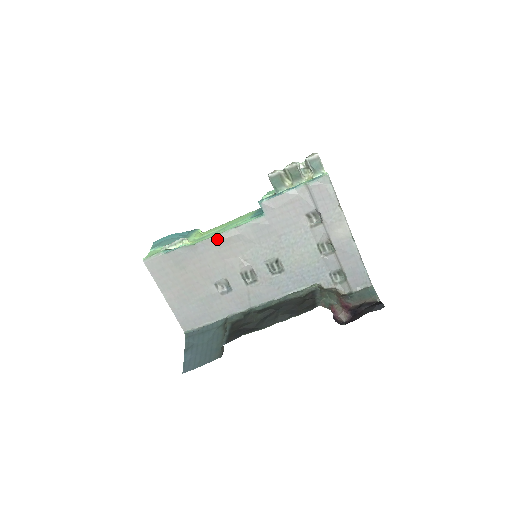
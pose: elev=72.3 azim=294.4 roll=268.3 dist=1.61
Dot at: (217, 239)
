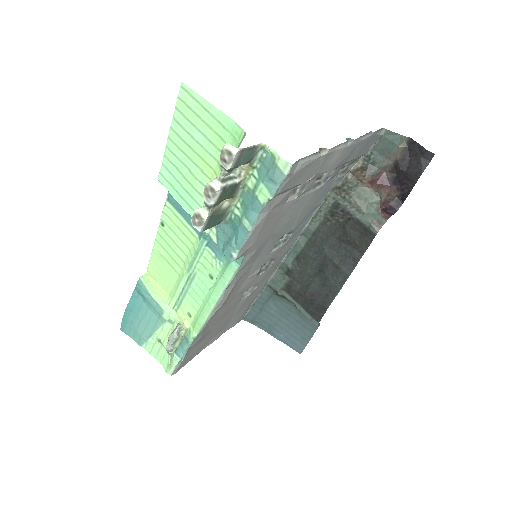
Dot at: (219, 308)
